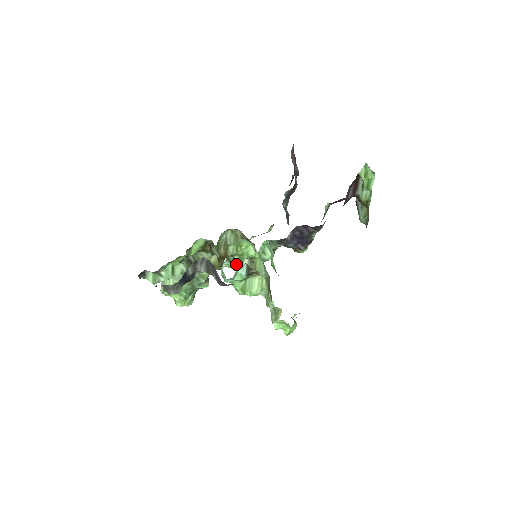
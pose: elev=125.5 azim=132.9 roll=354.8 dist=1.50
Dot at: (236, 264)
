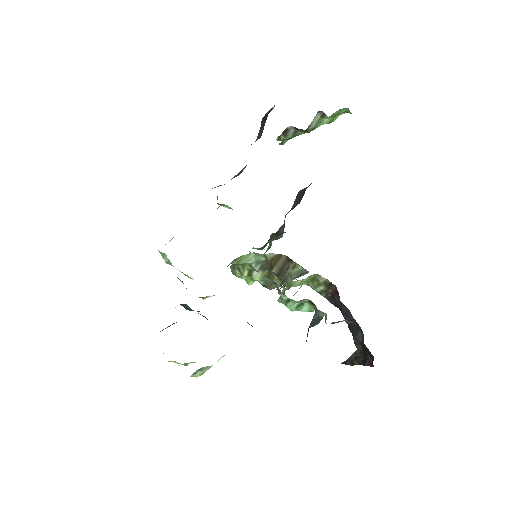
Dot at: occluded
